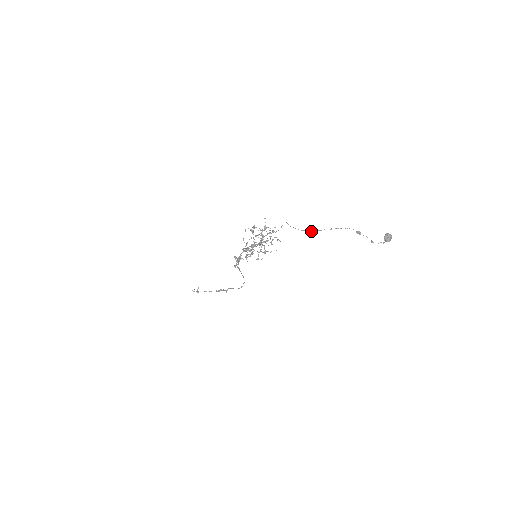
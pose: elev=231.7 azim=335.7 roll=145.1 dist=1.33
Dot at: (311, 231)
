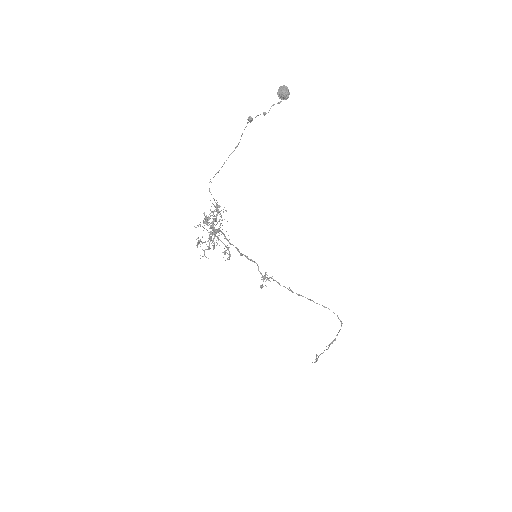
Dot at: (221, 167)
